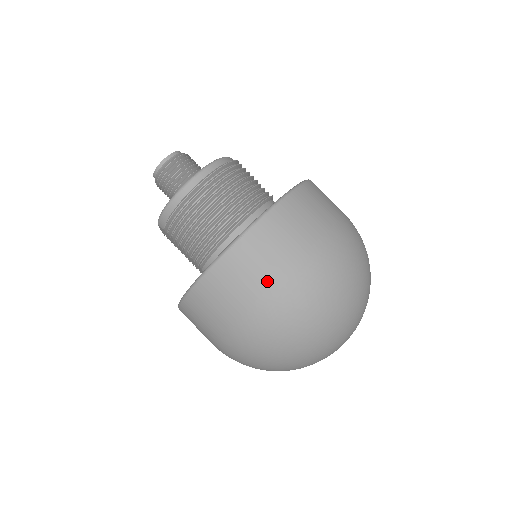
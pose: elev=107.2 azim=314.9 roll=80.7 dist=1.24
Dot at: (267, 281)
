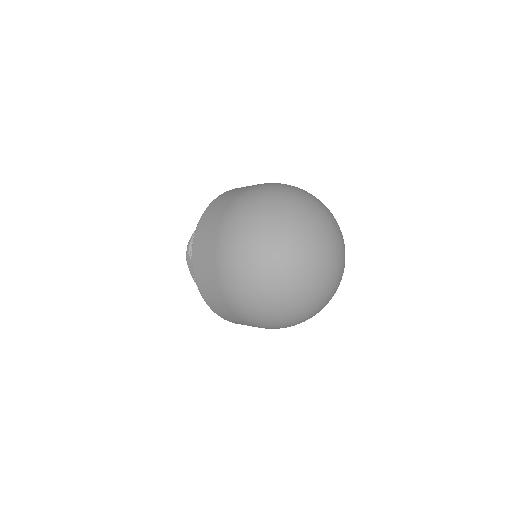
Dot at: (237, 194)
